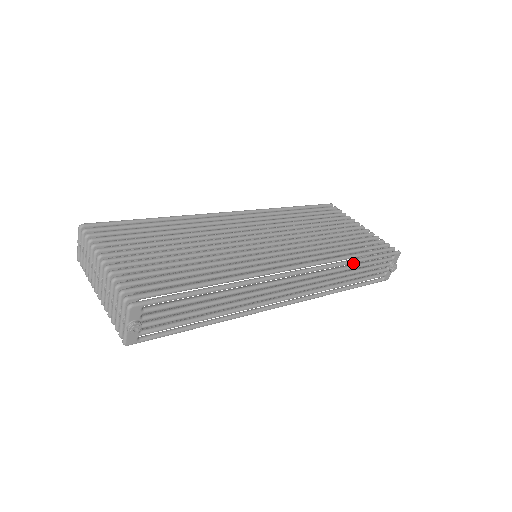
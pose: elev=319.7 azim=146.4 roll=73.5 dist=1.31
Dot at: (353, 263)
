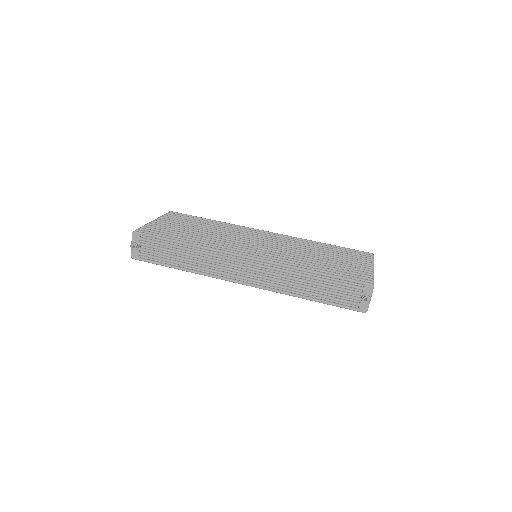
Dot at: (308, 272)
